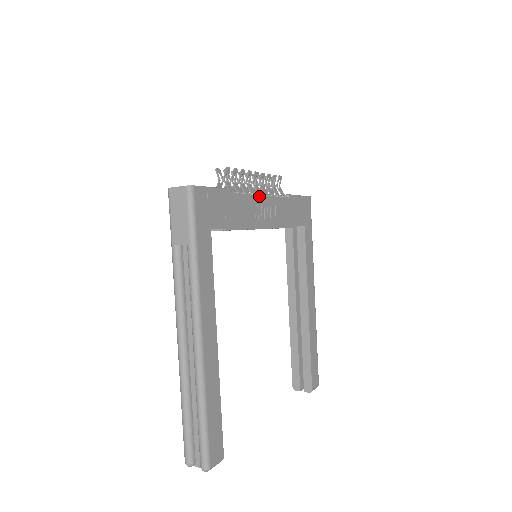
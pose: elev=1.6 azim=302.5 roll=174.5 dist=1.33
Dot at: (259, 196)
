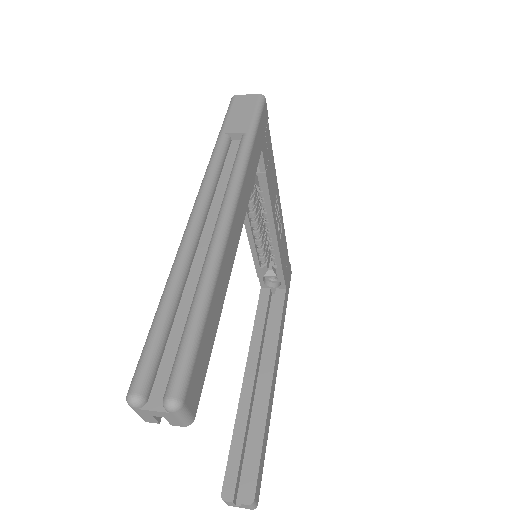
Dot at: (279, 199)
